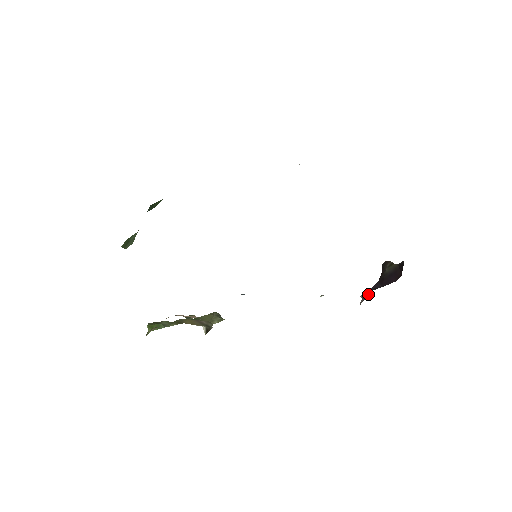
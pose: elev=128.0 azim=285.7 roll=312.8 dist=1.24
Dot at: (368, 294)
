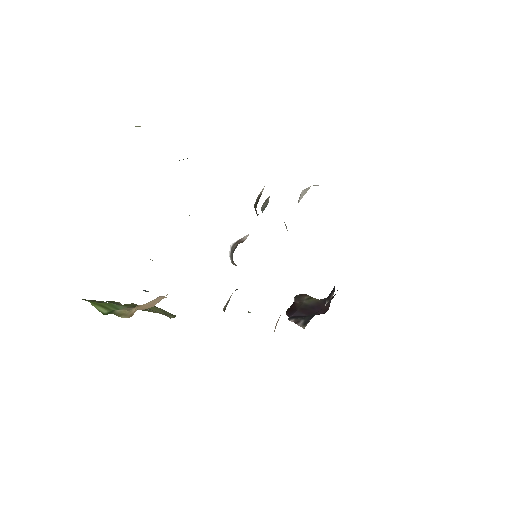
Dot at: (301, 320)
